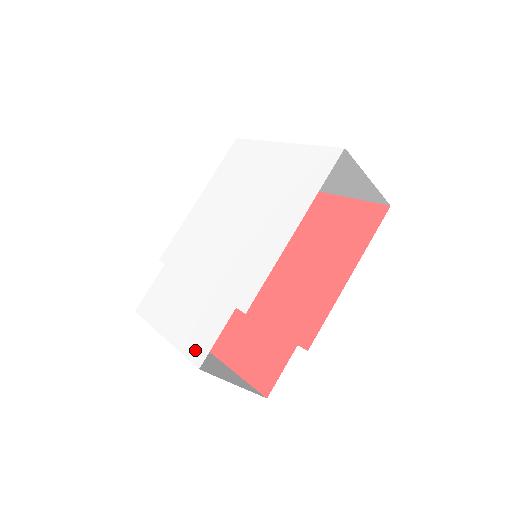
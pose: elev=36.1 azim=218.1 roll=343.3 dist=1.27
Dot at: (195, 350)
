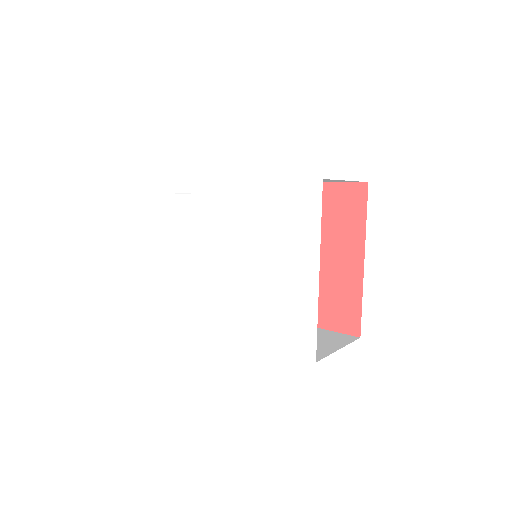
Dot at: (162, 294)
